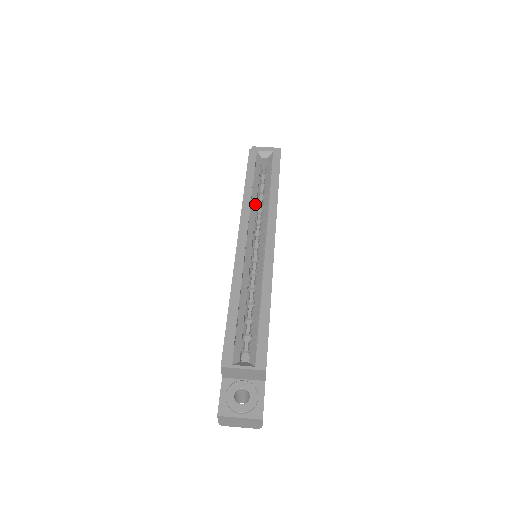
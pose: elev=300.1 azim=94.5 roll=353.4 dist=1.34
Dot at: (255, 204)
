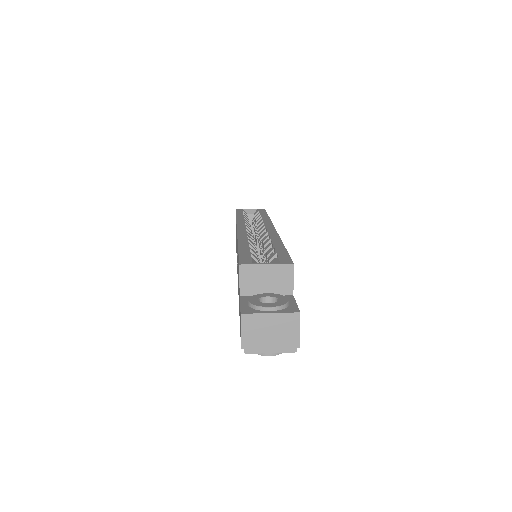
Dot at: (248, 223)
